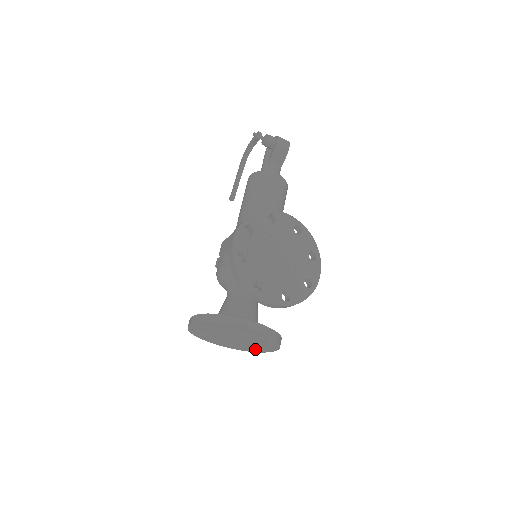
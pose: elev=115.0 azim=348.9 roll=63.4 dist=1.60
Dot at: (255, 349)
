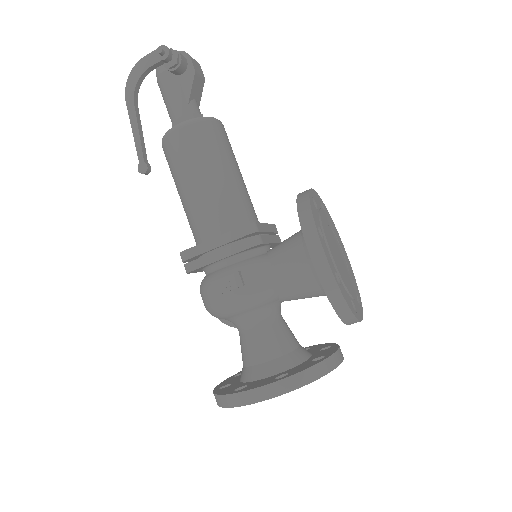
Dot at: occluded
